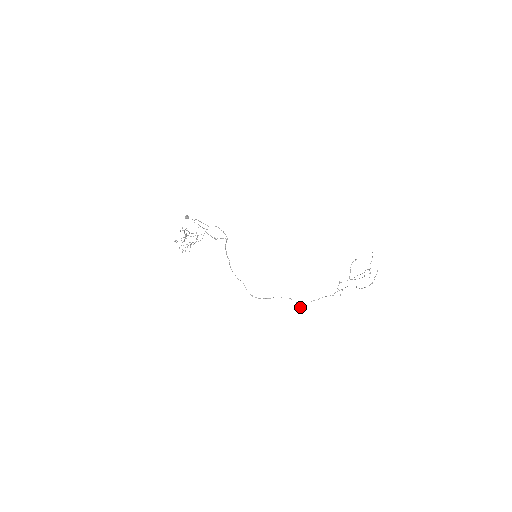
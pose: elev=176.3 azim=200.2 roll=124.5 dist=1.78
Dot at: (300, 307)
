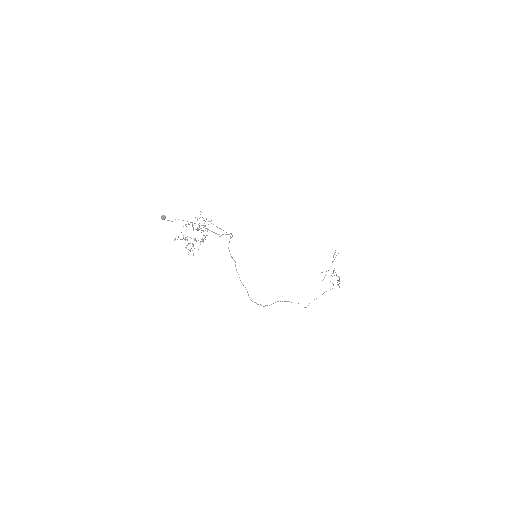
Dot at: (306, 307)
